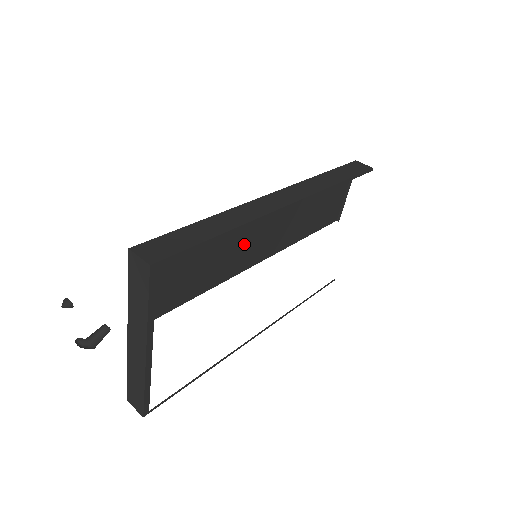
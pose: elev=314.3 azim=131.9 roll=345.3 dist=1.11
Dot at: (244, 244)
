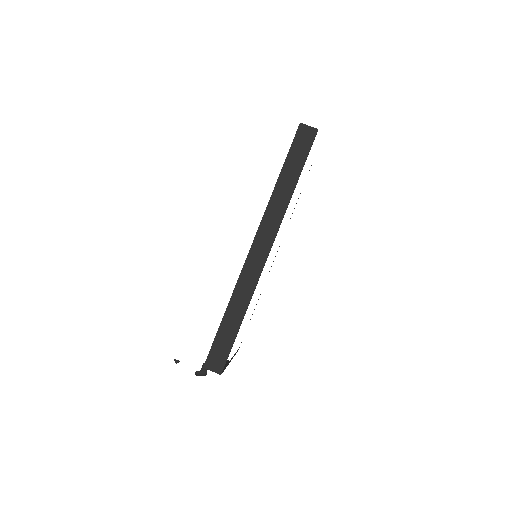
Dot at: occluded
